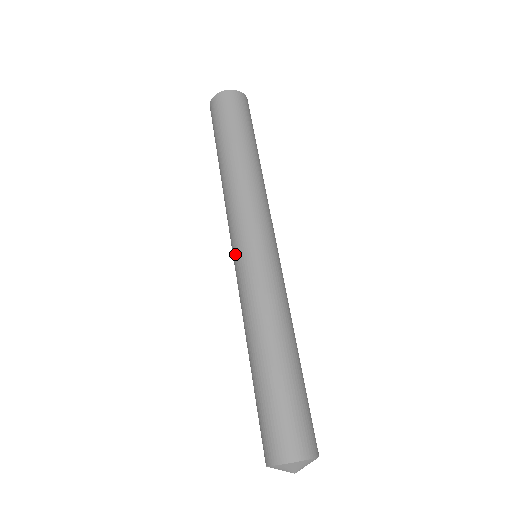
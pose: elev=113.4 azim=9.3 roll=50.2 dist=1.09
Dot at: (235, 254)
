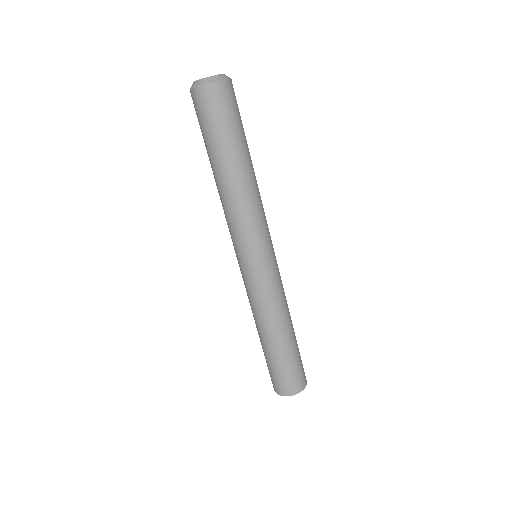
Dot at: occluded
